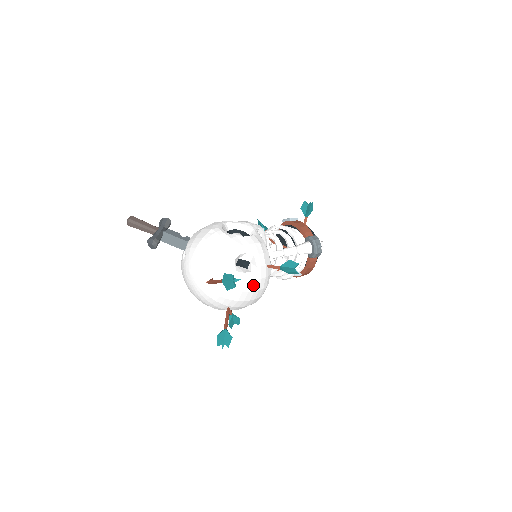
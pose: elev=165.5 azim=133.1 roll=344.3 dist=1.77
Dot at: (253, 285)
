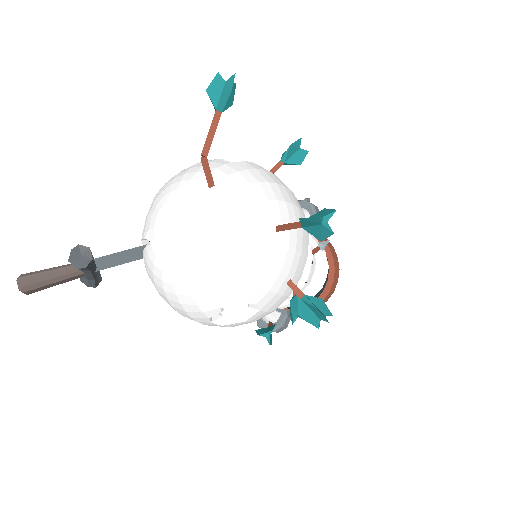
Dot at: (273, 177)
